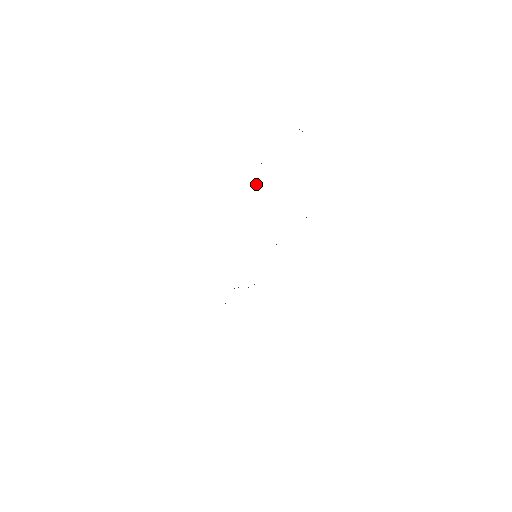
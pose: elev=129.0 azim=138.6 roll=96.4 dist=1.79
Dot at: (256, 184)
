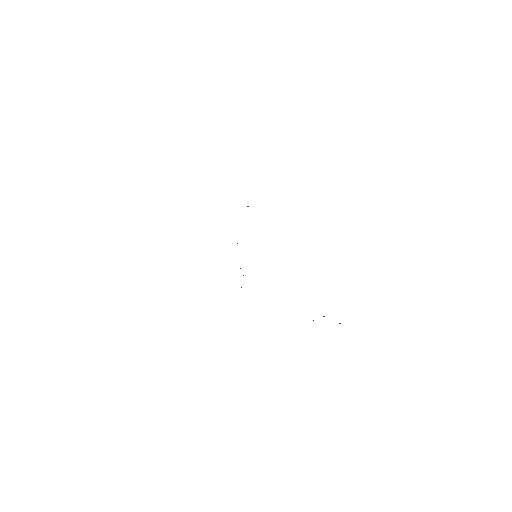
Dot at: occluded
